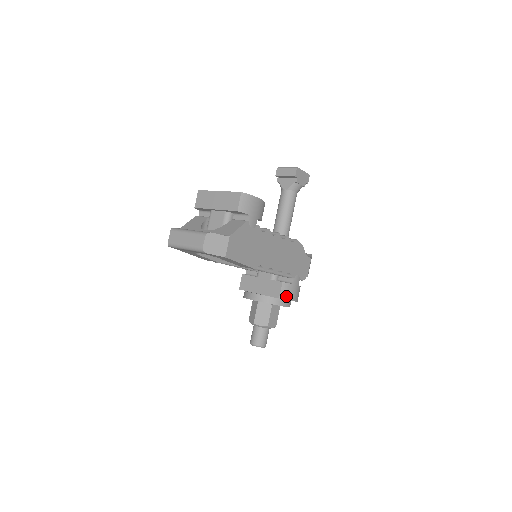
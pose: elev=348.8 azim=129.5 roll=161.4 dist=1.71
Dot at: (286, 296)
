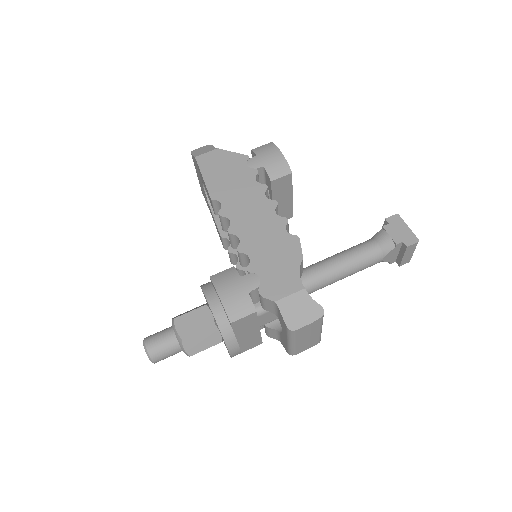
Dot at: (218, 280)
